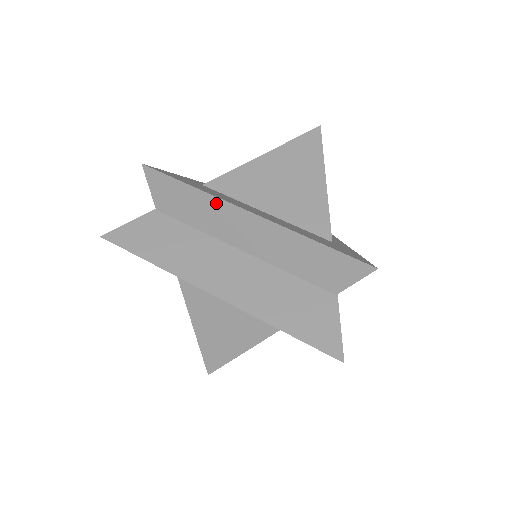
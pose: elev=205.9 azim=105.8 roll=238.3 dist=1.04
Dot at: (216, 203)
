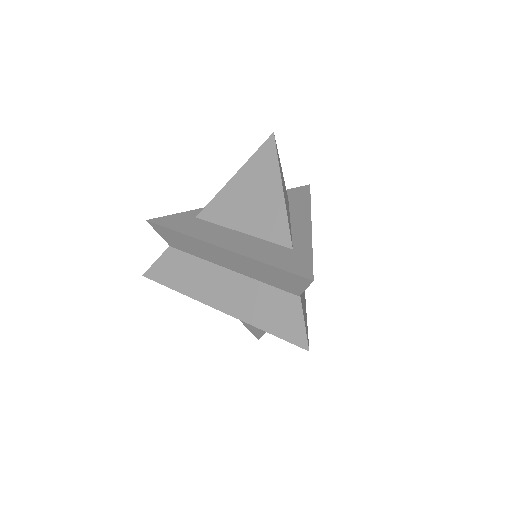
Dot at: (199, 242)
